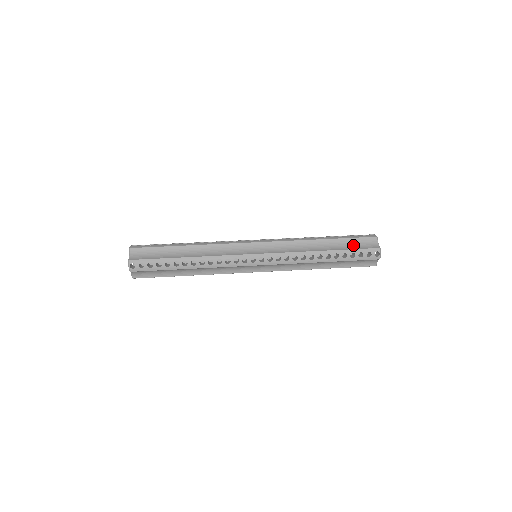
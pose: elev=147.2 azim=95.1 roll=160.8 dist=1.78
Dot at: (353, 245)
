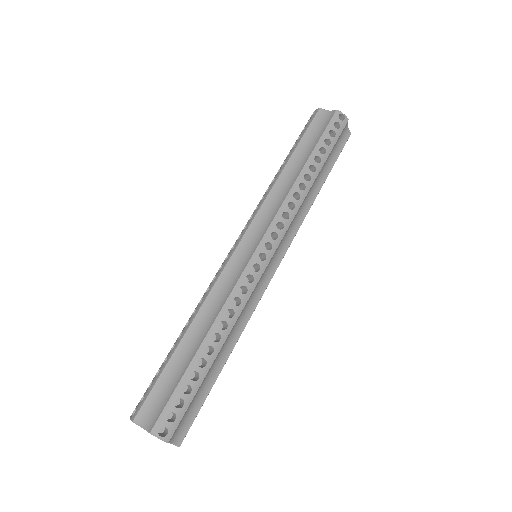
Dot at: (315, 136)
